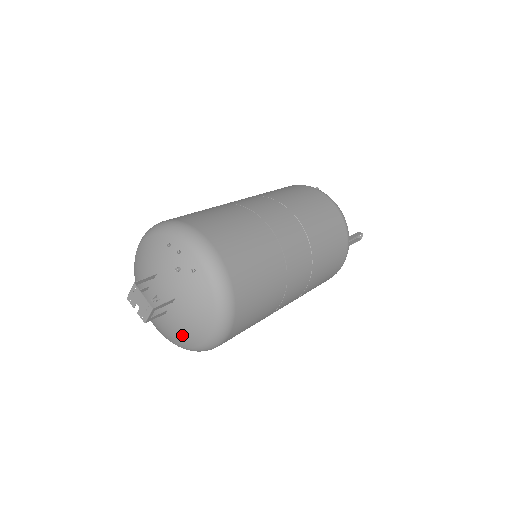
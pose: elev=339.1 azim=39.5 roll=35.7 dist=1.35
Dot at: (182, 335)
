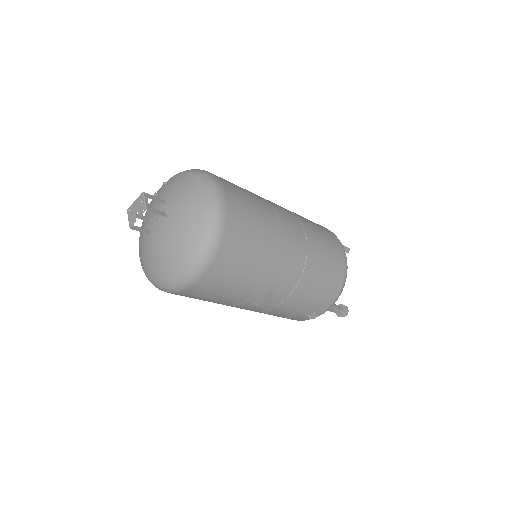
Dot at: (189, 212)
